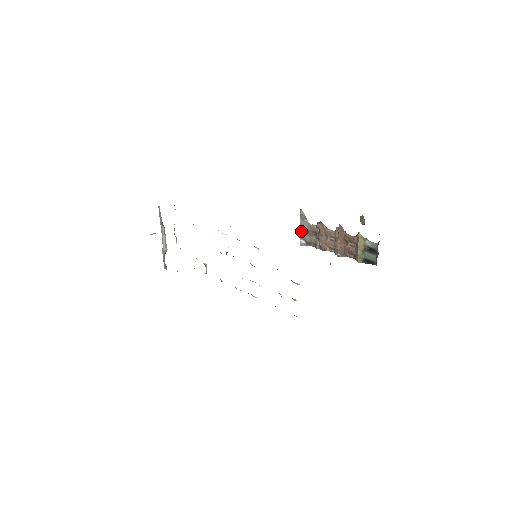
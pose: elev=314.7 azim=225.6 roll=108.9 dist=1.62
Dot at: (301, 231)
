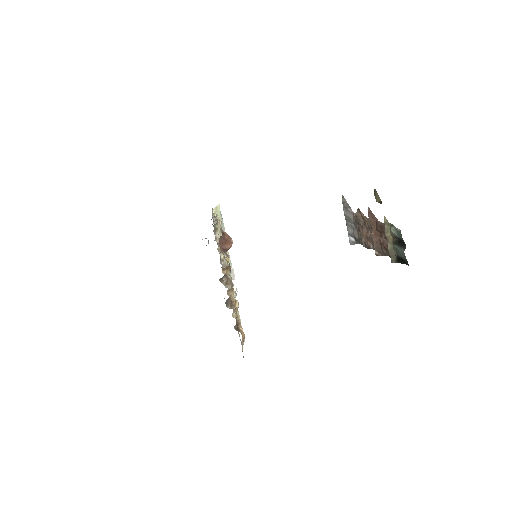
Dot at: (347, 225)
